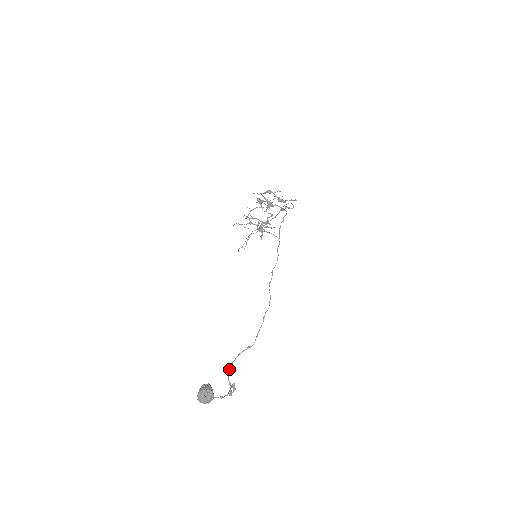
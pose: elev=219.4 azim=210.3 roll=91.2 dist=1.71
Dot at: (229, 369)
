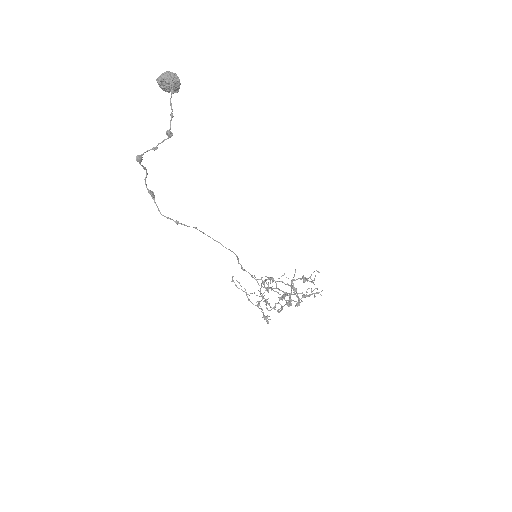
Dot at: occluded
